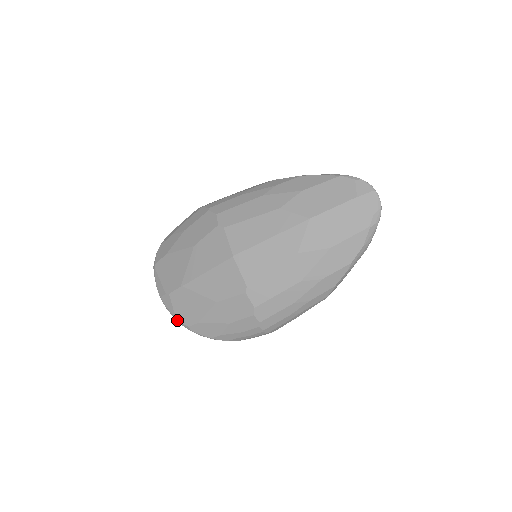
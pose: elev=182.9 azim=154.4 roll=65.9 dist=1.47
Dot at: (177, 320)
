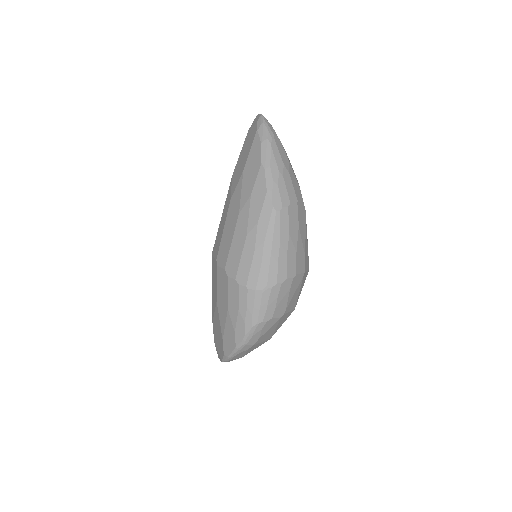
Dot at: (222, 360)
